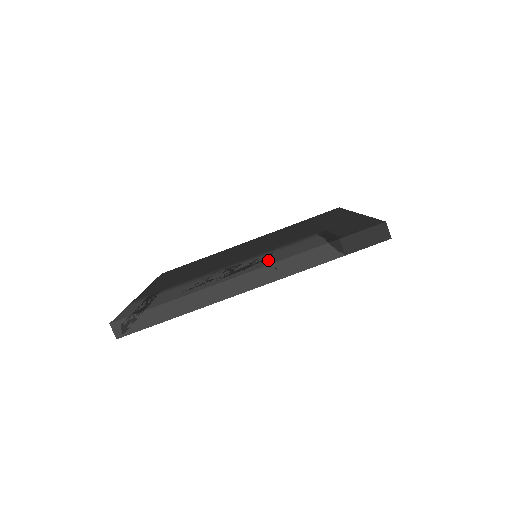
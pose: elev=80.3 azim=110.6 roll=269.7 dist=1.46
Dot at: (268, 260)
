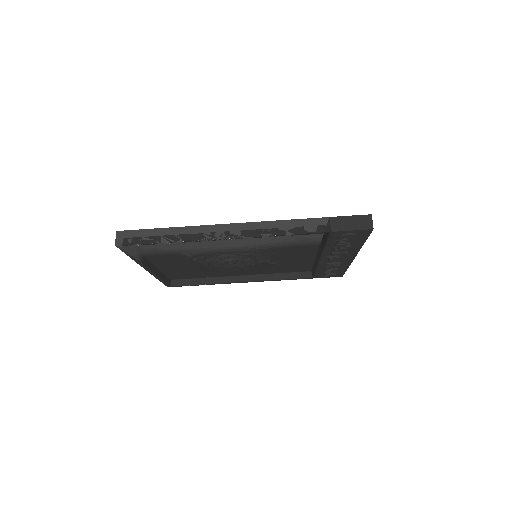
Dot at: occluded
